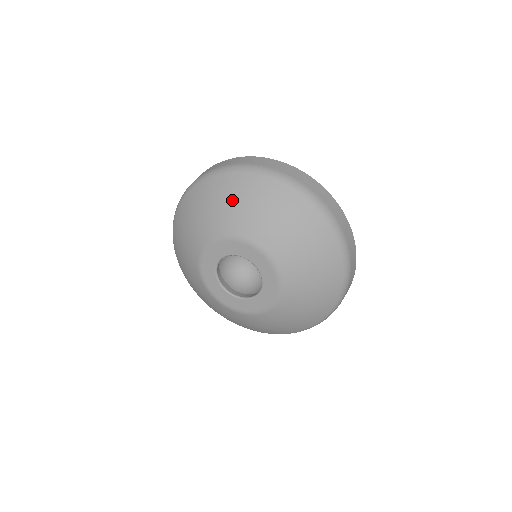
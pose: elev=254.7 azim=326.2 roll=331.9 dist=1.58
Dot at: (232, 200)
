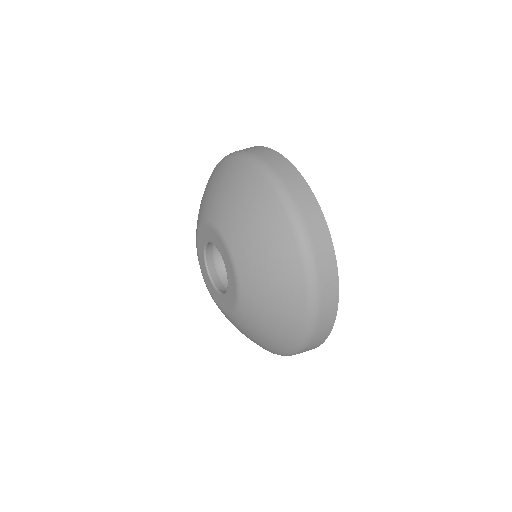
Dot at: (271, 273)
